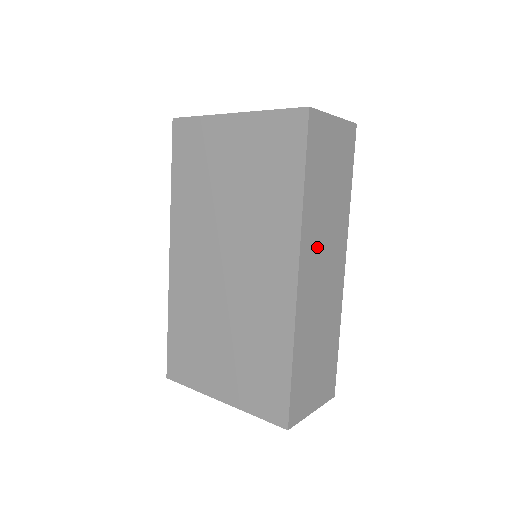
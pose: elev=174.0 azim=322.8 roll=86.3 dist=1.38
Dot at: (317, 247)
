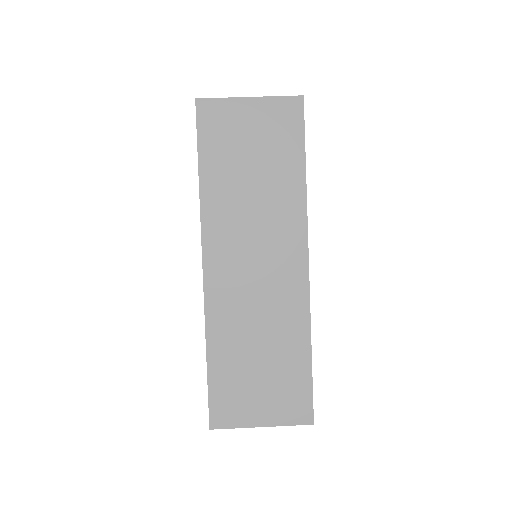
Dot at: (237, 238)
